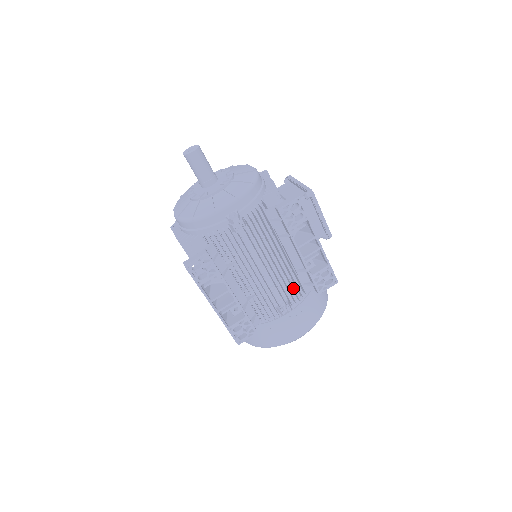
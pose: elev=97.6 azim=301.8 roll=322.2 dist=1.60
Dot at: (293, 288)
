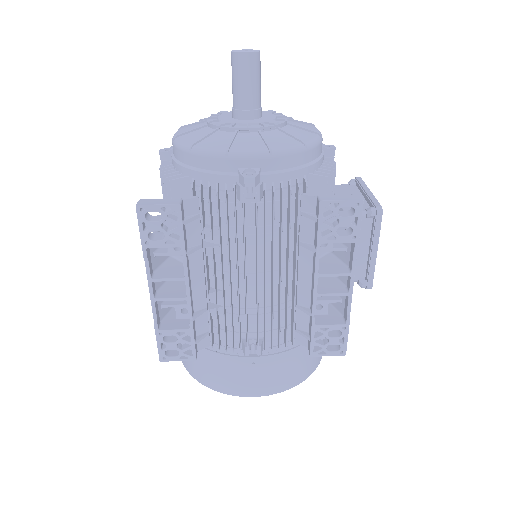
Dot at: (279, 327)
